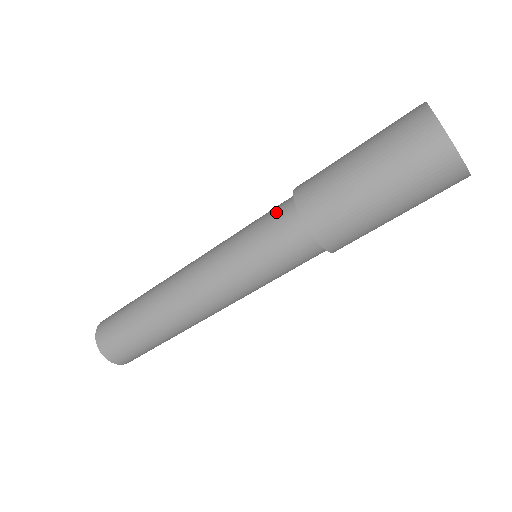
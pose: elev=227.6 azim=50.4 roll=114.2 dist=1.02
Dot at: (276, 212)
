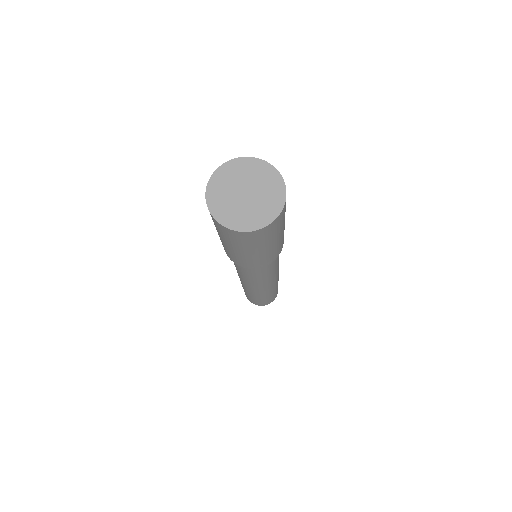
Dot at: occluded
